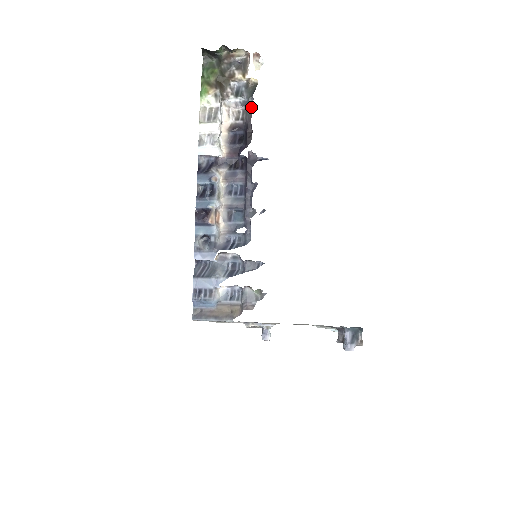
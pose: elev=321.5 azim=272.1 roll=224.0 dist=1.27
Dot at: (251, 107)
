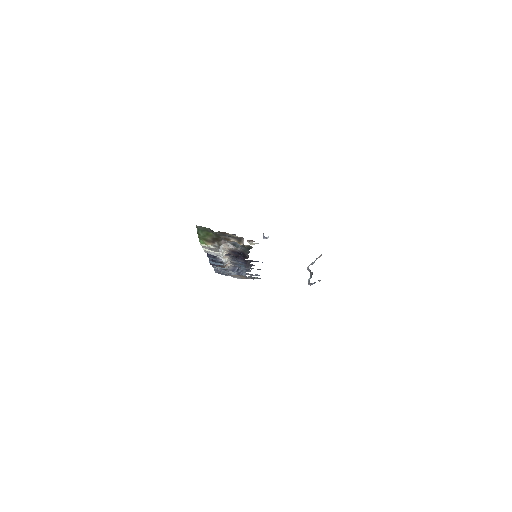
Dot at: (247, 251)
